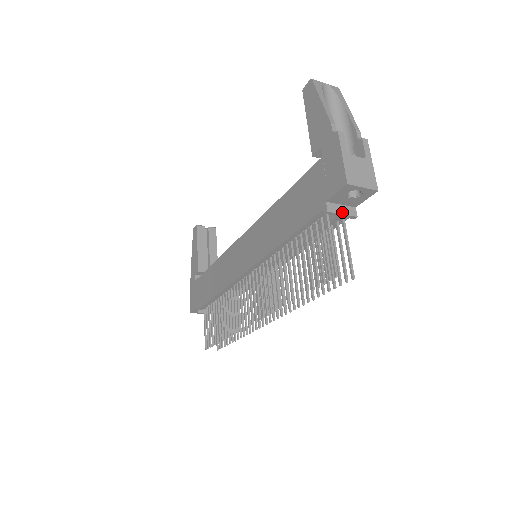
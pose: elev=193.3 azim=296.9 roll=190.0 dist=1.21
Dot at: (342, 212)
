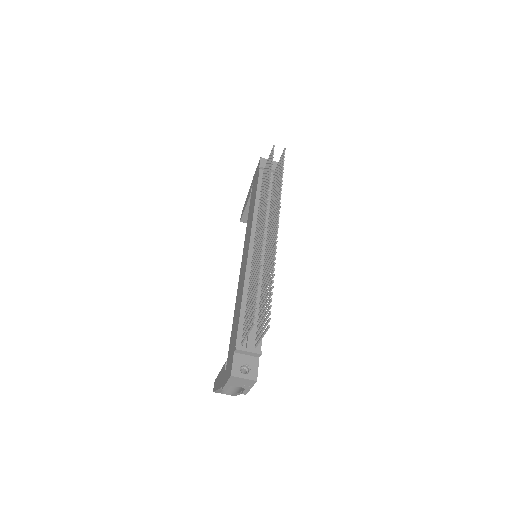
Dot at: occluded
